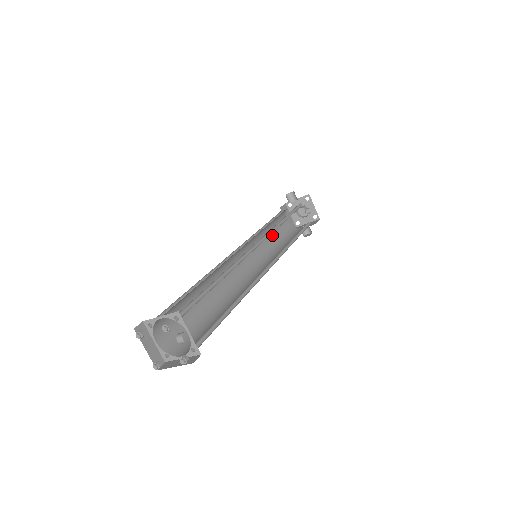
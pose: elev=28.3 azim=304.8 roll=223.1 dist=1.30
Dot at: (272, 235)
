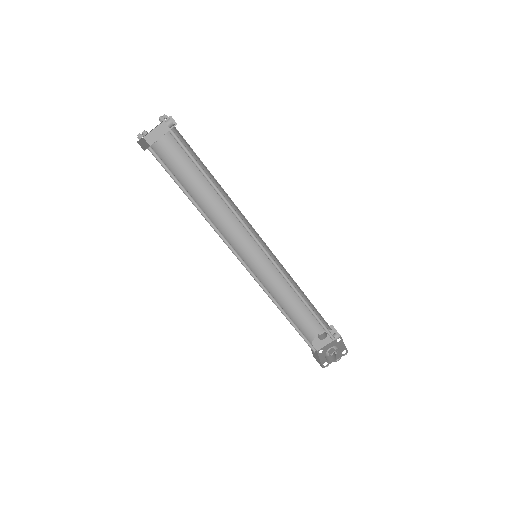
Dot at: occluded
